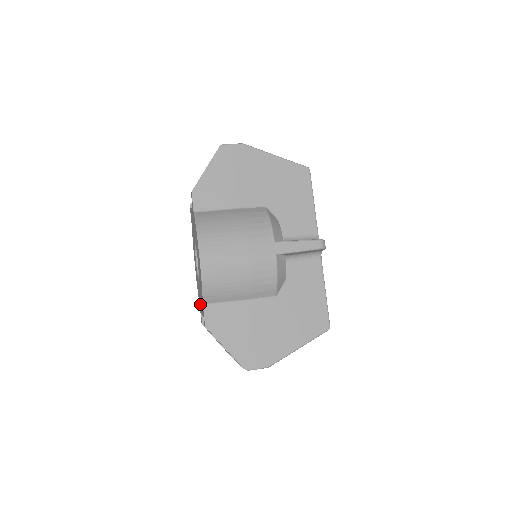
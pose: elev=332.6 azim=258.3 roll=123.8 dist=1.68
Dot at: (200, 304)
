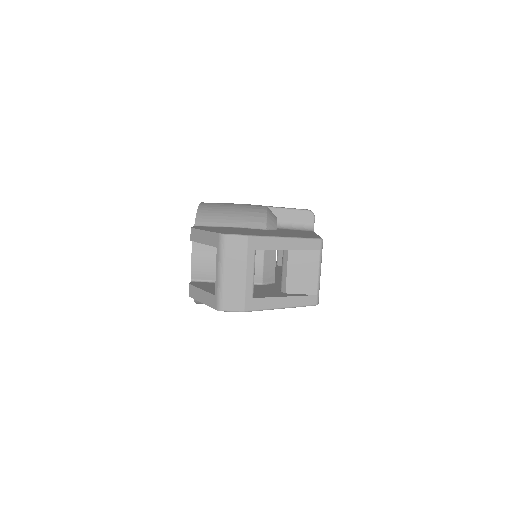
Dot at: occluded
